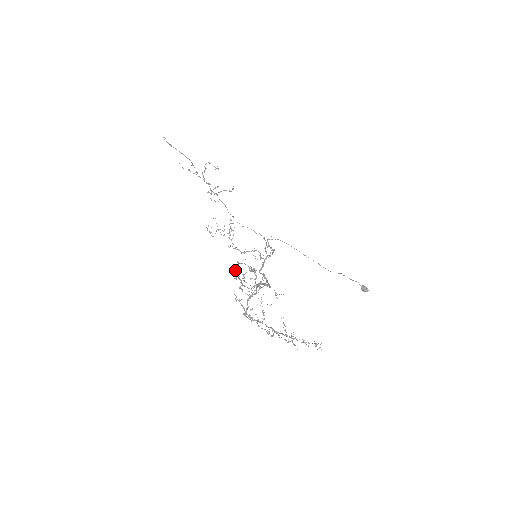
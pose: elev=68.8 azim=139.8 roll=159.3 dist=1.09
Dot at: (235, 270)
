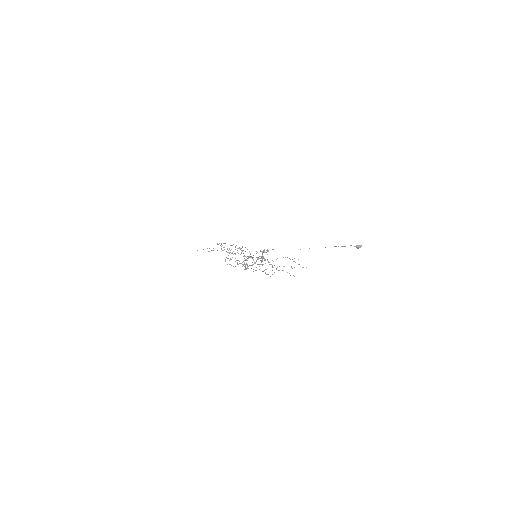
Dot at: occluded
